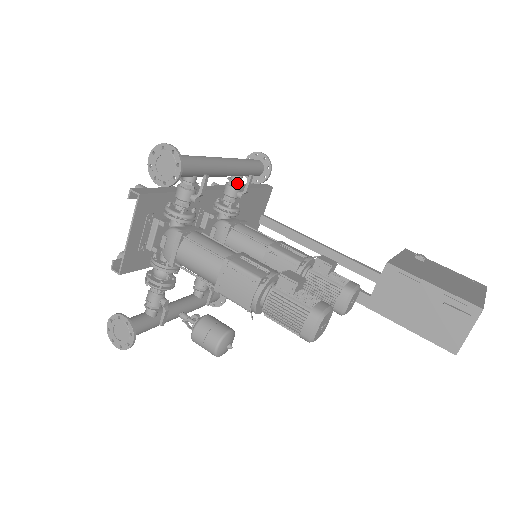
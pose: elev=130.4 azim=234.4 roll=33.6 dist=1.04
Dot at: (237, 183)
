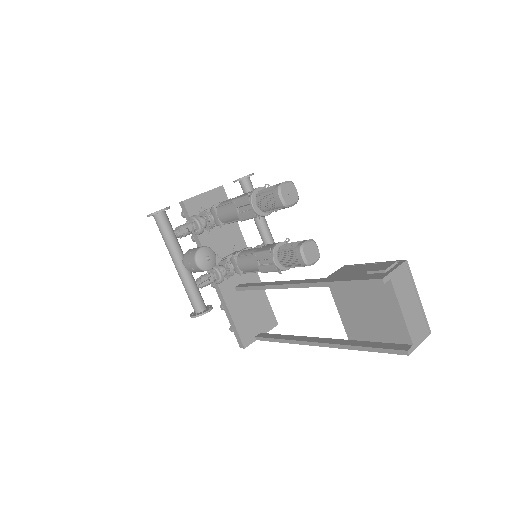
Dot at: occluded
